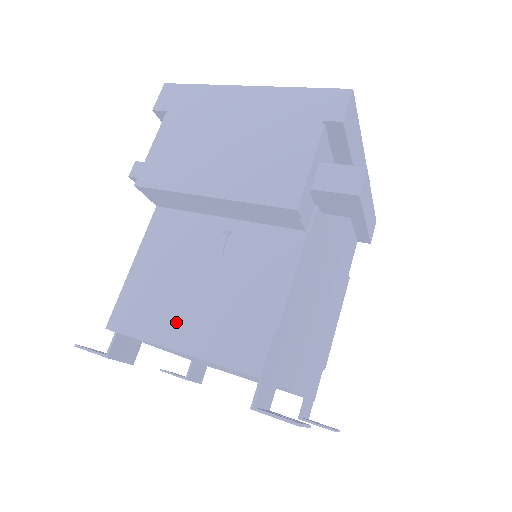
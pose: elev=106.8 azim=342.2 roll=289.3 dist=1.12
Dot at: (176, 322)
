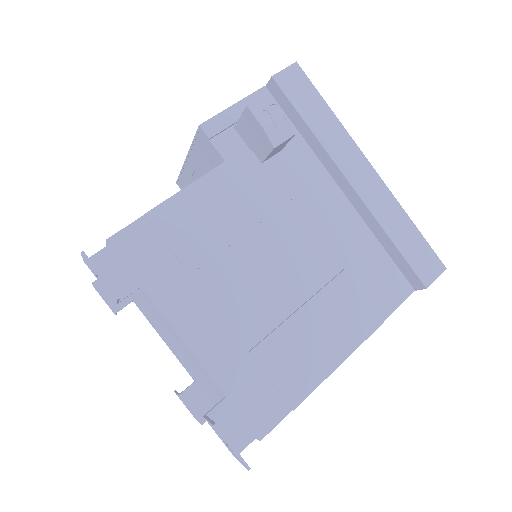
Dot at: occluded
